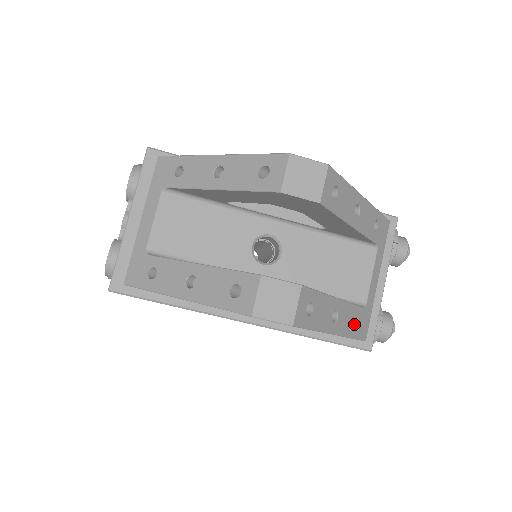
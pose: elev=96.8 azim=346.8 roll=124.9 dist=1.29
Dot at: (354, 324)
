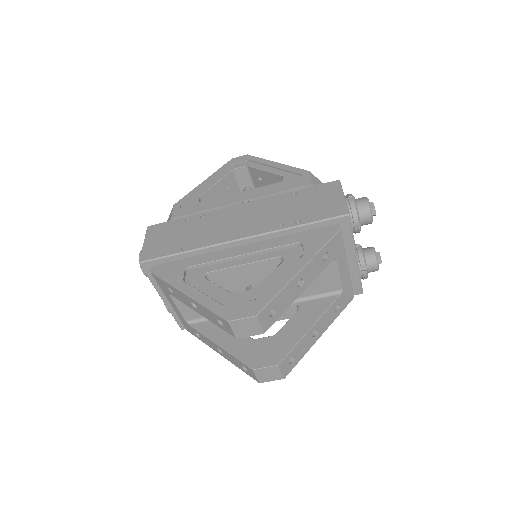
Dot at: (338, 305)
